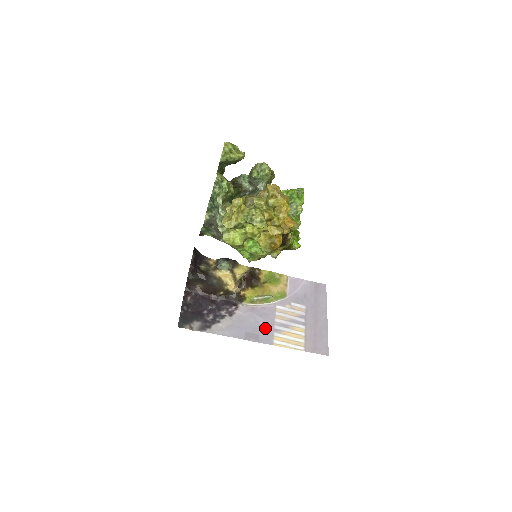
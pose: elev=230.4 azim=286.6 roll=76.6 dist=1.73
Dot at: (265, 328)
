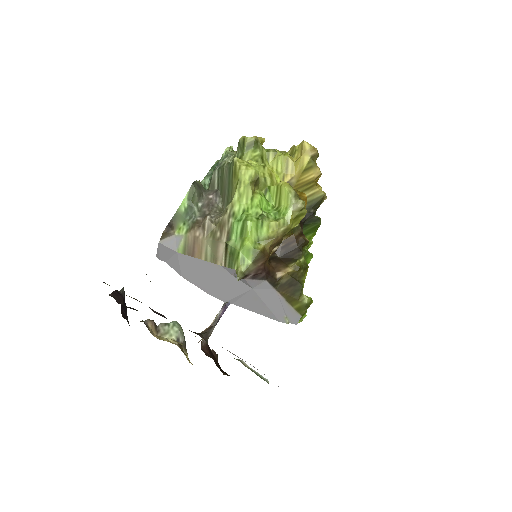
Dot at: occluded
